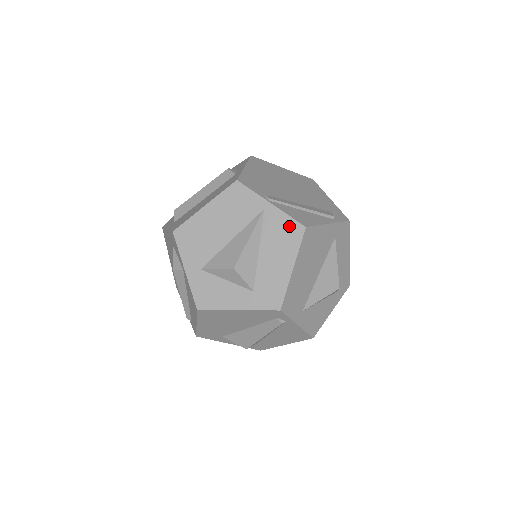
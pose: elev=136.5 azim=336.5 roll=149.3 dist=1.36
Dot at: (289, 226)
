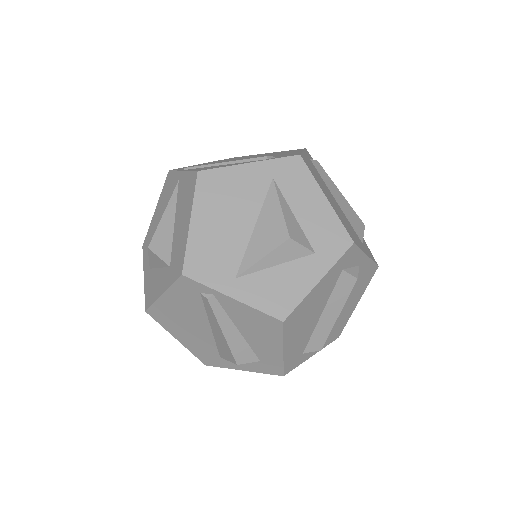
Dot at: (189, 181)
